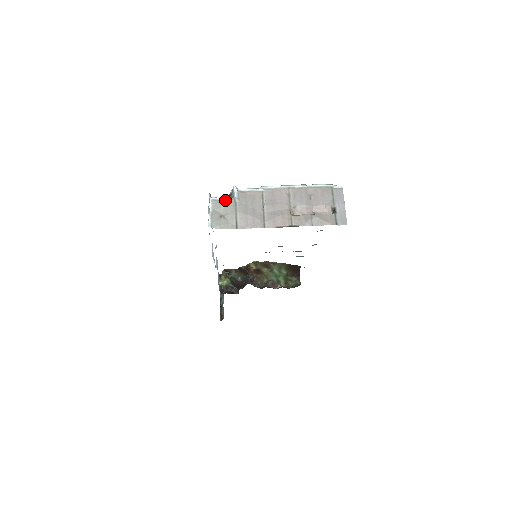
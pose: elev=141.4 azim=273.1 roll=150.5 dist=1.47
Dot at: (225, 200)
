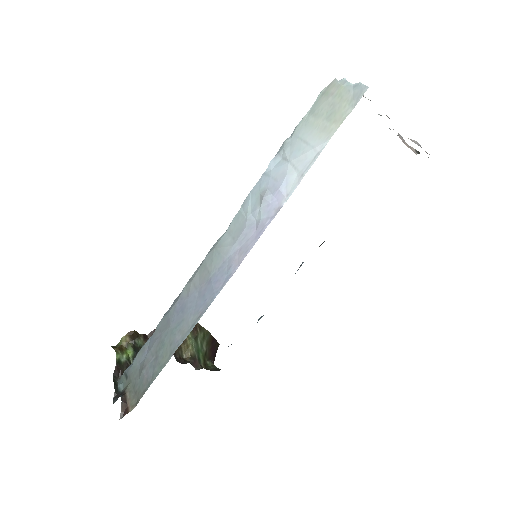
Dot at: occluded
